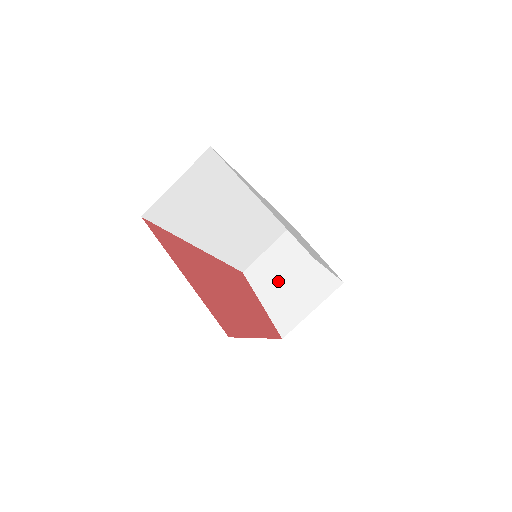
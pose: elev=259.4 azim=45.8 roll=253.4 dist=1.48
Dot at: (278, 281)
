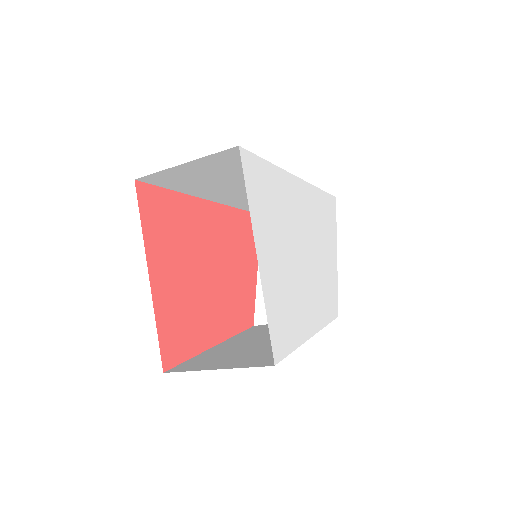
Dot at: occluded
